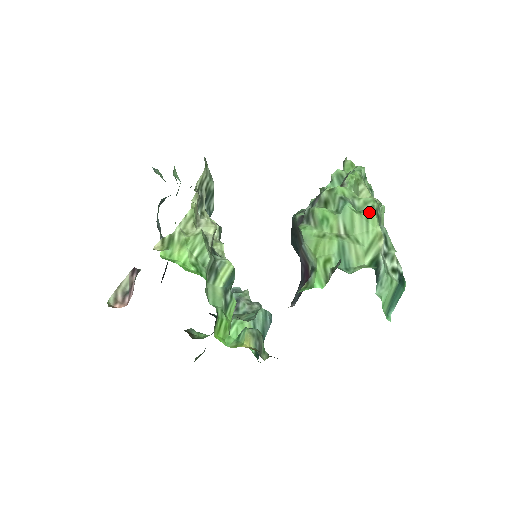
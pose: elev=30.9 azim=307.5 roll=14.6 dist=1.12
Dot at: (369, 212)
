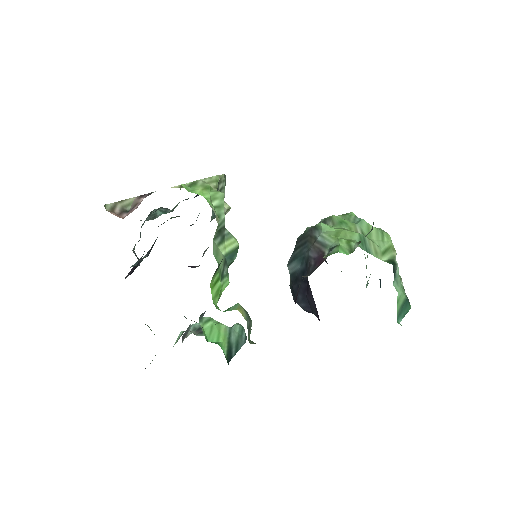
Dot at: occluded
